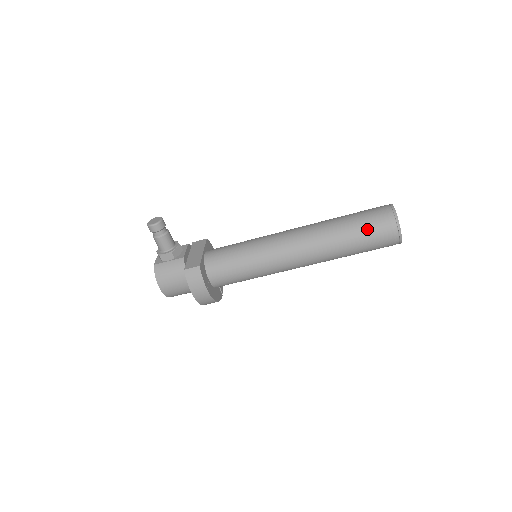
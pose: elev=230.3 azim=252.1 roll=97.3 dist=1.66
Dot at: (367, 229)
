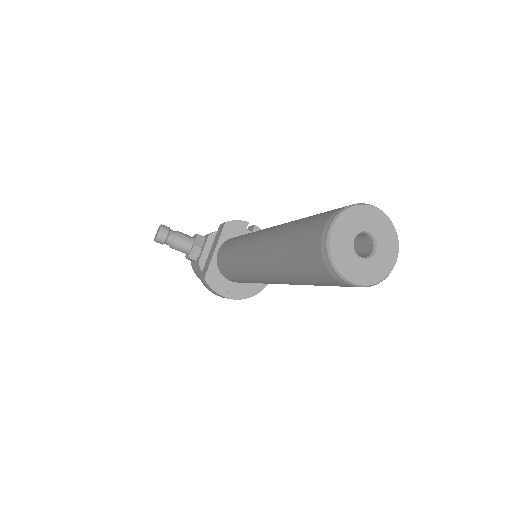
Dot at: (305, 269)
